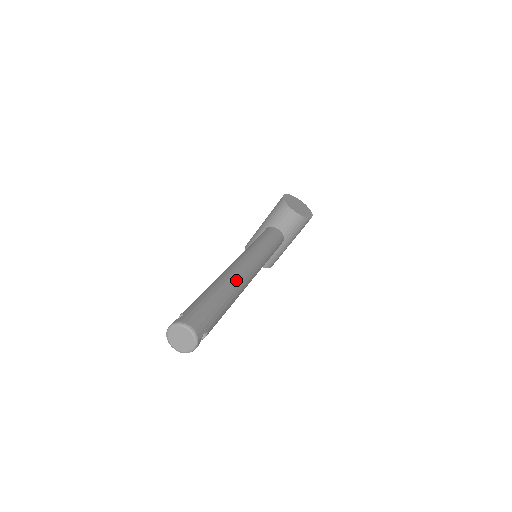
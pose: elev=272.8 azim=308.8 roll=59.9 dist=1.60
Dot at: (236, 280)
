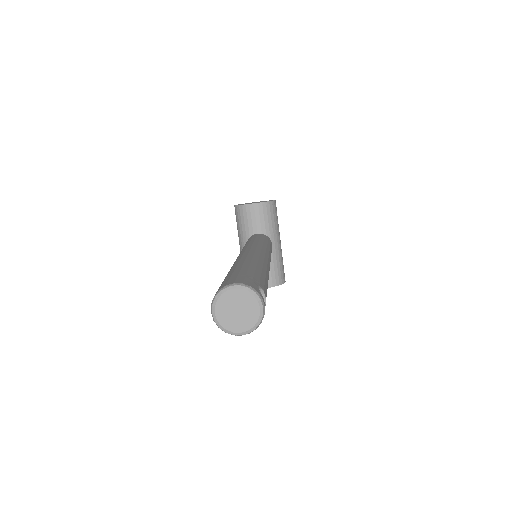
Dot at: (250, 256)
